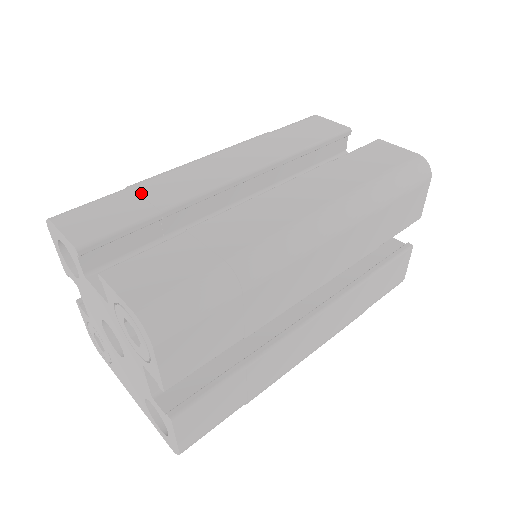
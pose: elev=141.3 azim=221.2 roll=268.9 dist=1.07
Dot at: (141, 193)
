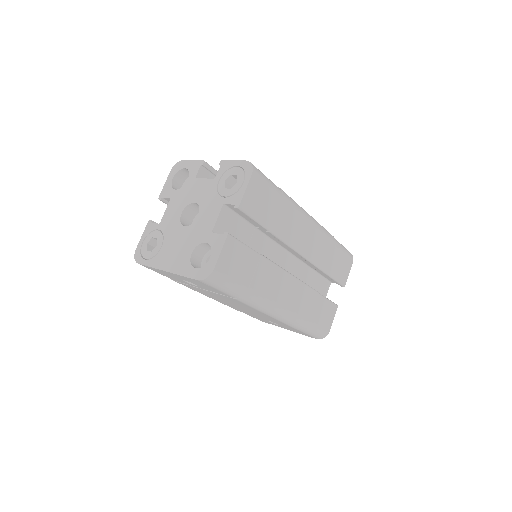
Dot at: occluded
